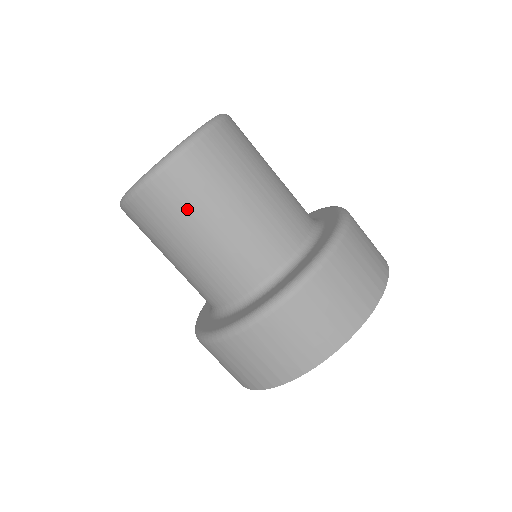
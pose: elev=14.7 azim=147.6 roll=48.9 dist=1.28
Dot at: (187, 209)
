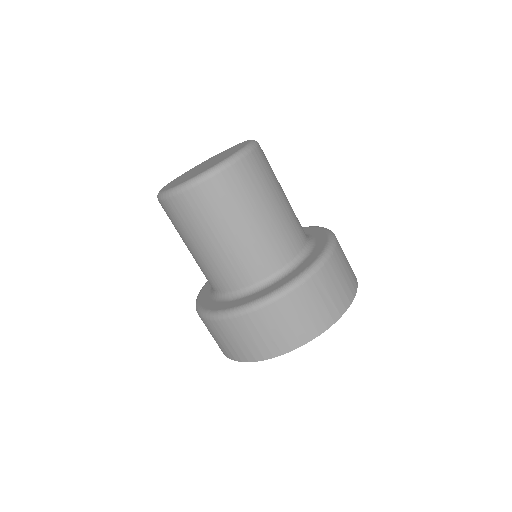
Dot at: (243, 199)
